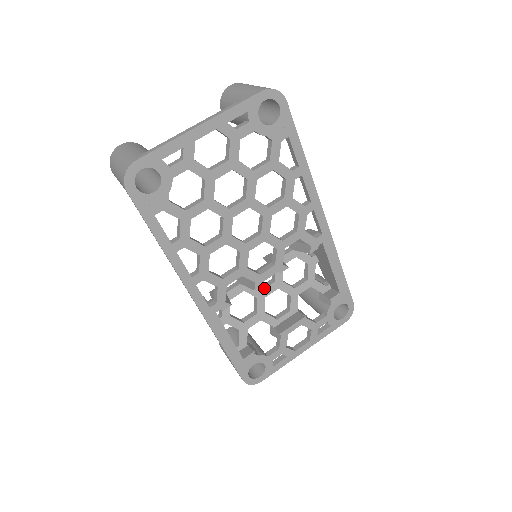
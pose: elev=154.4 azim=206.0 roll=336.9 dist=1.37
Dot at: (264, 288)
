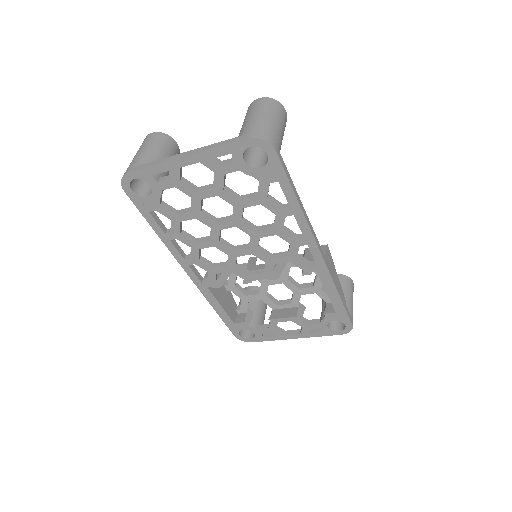
Dot at: occluded
